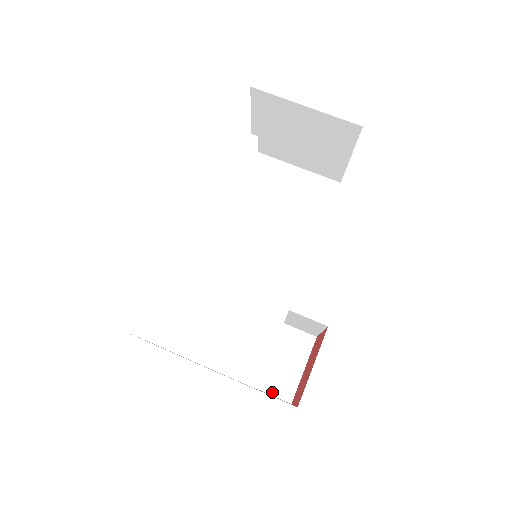
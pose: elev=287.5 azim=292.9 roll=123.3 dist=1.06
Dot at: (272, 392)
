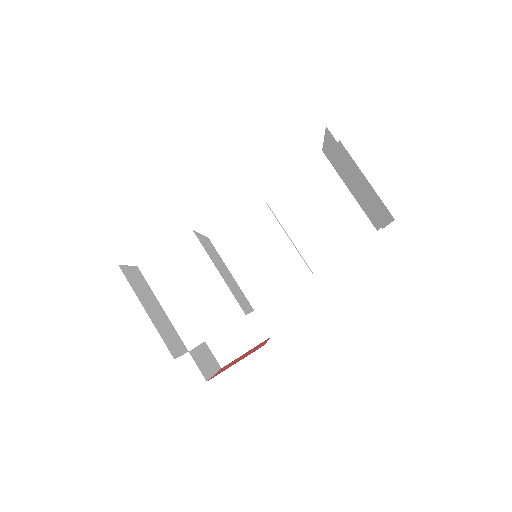
Dot at: (214, 351)
